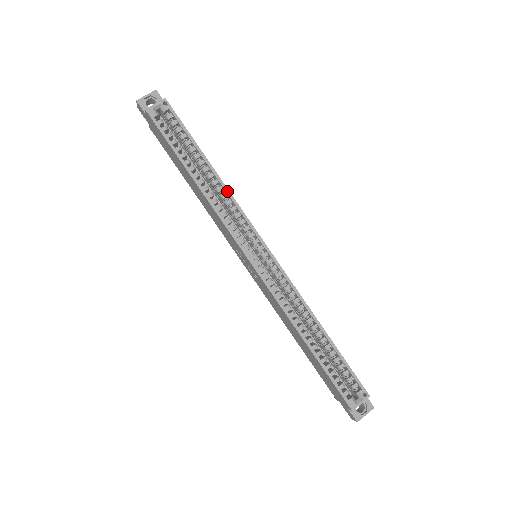
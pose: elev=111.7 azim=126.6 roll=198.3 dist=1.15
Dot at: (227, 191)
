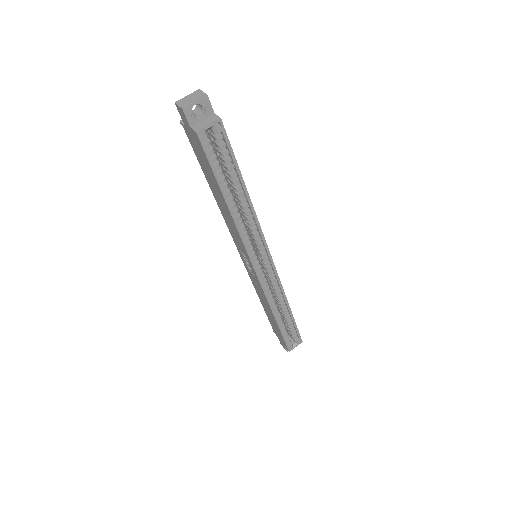
Dot at: (255, 216)
